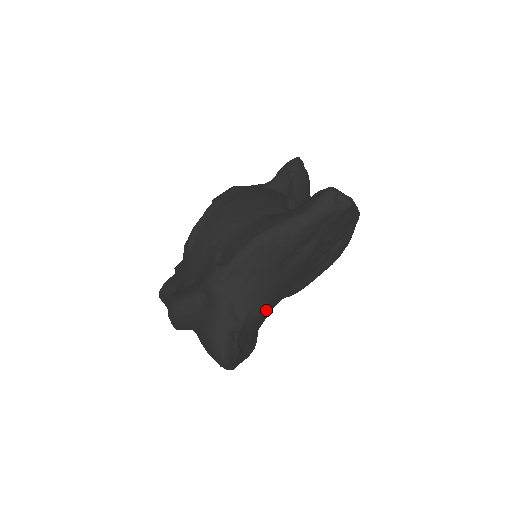
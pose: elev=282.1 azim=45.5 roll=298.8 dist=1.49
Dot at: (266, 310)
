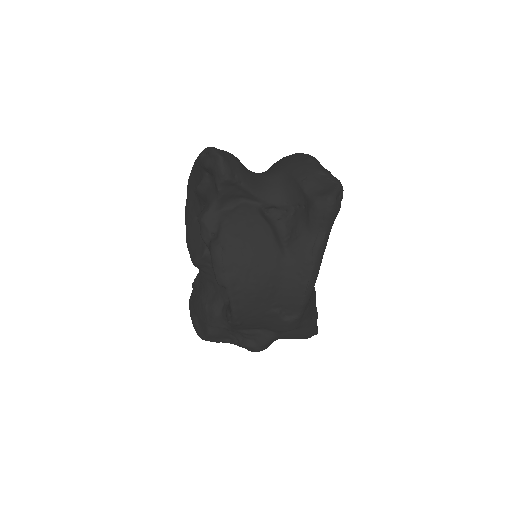
Dot at: occluded
